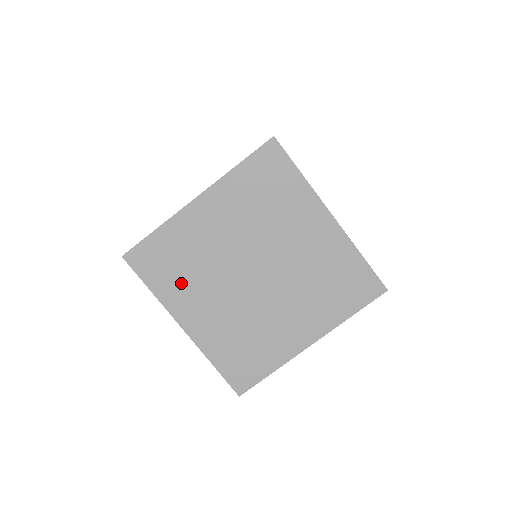
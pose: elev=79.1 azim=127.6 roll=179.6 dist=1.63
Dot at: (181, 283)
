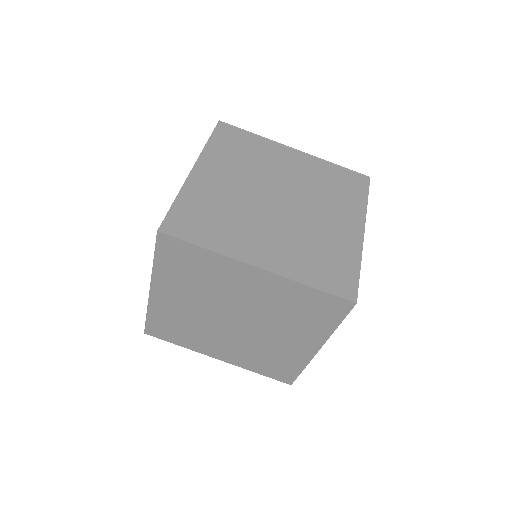
Dot at: (181, 279)
